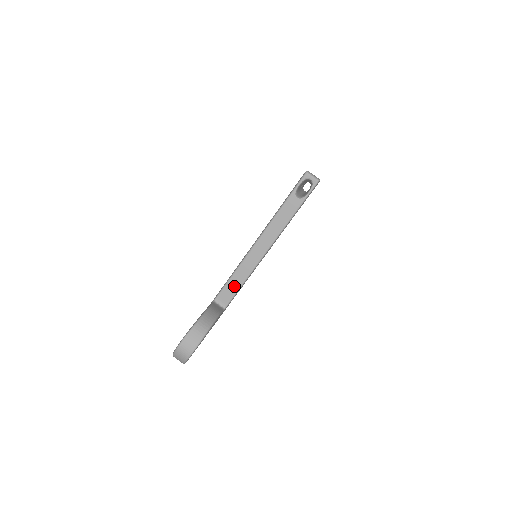
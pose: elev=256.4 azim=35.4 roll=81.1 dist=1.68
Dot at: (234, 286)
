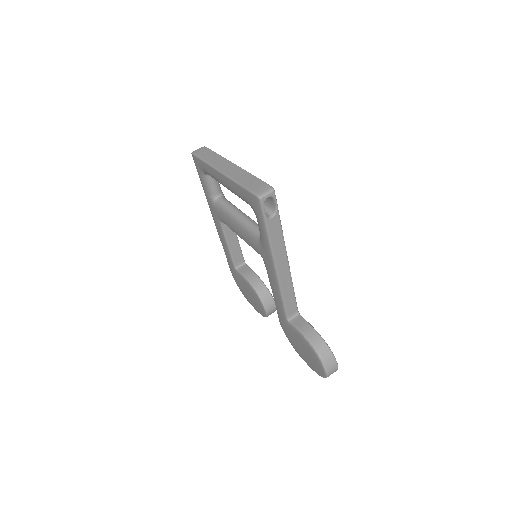
Dot at: (291, 300)
